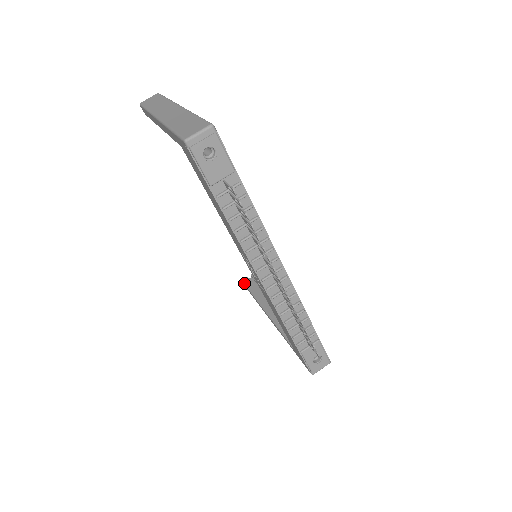
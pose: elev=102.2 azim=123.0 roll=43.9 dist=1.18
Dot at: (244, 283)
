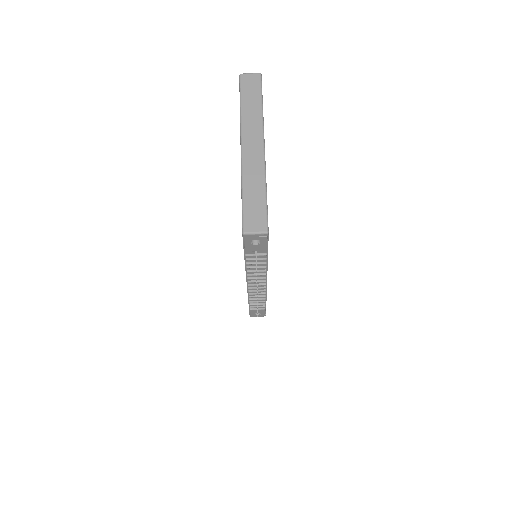
Dot at: occluded
